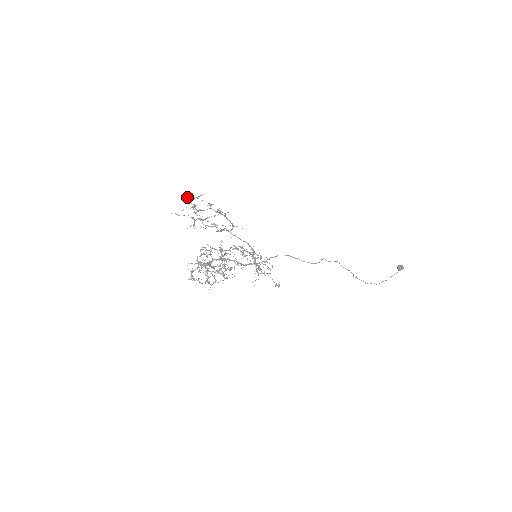
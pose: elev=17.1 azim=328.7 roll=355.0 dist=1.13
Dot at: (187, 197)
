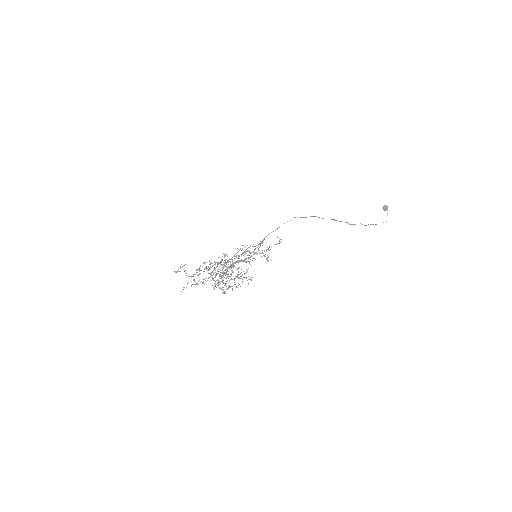
Dot at: occluded
